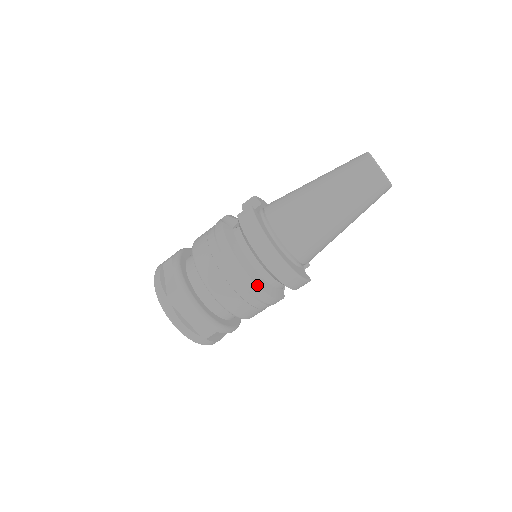
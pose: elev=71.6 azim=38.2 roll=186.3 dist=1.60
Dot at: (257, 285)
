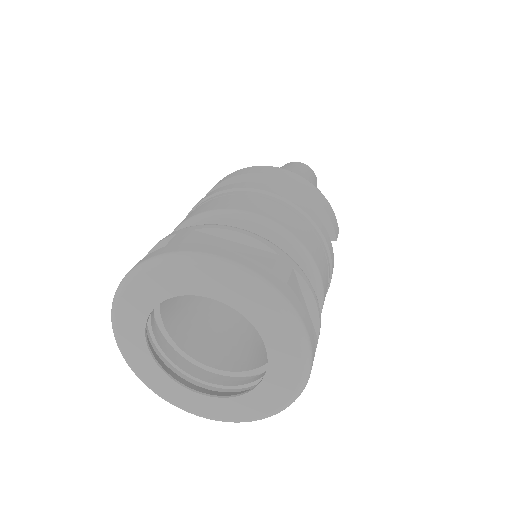
Dot at: (285, 191)
